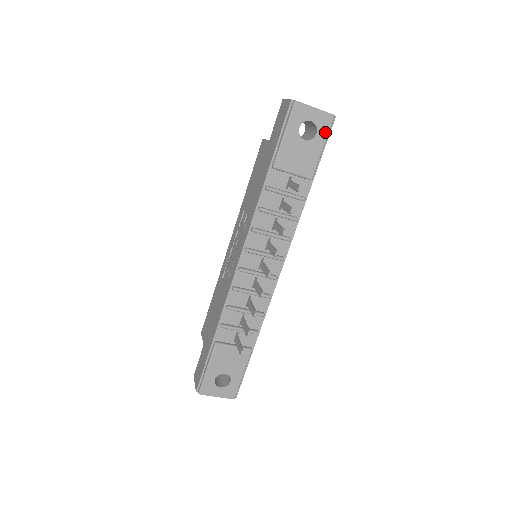
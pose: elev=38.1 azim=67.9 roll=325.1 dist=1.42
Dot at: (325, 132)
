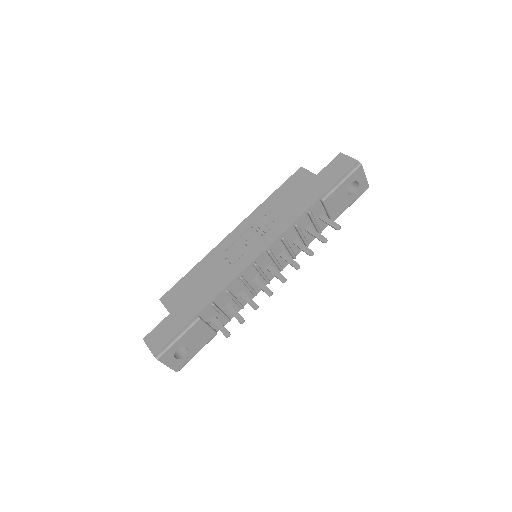
Dot at: (359, 195)
